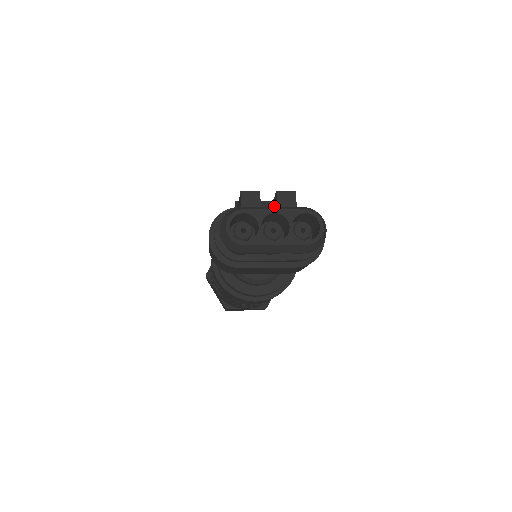
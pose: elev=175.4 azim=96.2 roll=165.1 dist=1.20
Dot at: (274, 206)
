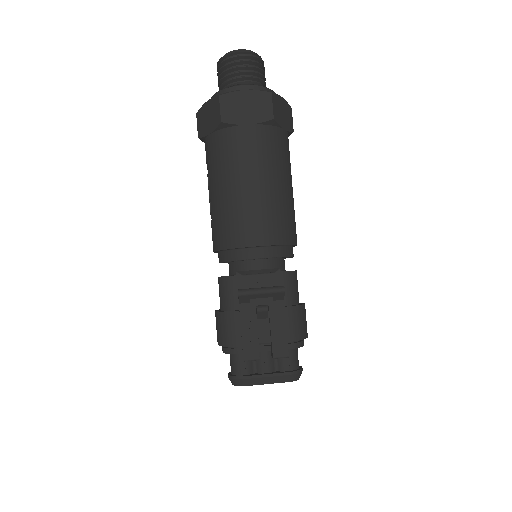
Dot at: (271, 341)
